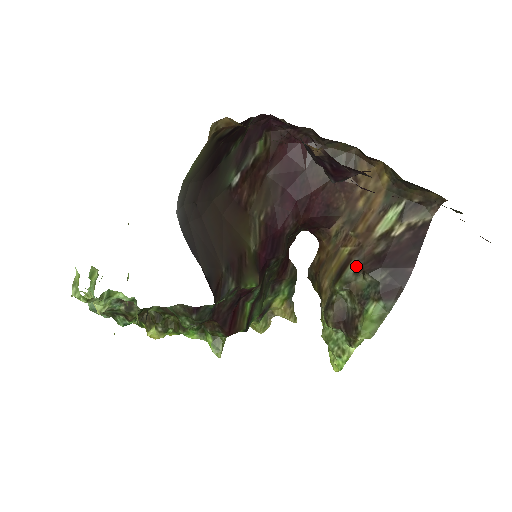
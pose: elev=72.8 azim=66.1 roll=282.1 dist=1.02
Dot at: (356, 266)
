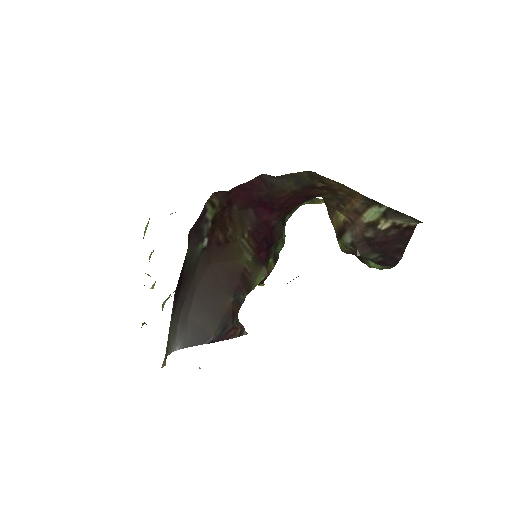
Dot at: (350, 240)
